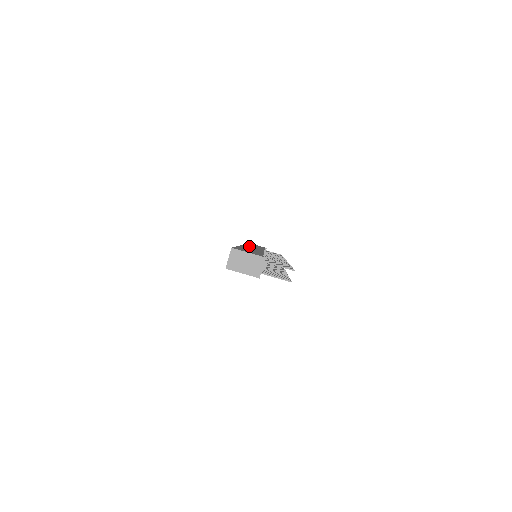
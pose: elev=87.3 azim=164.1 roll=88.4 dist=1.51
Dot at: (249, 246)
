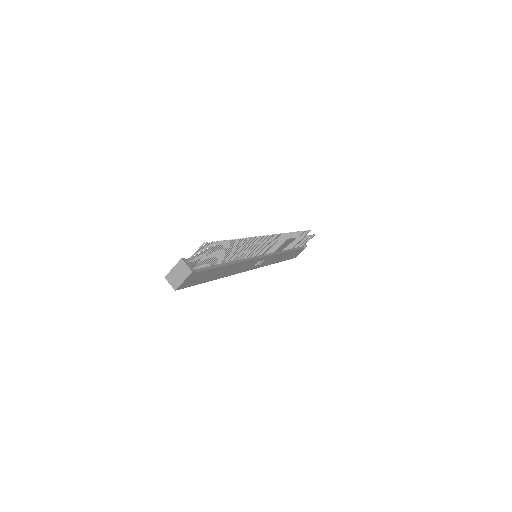
Dot at: occluded
